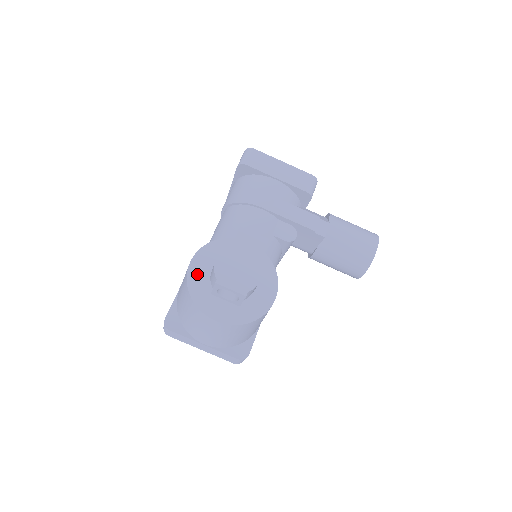
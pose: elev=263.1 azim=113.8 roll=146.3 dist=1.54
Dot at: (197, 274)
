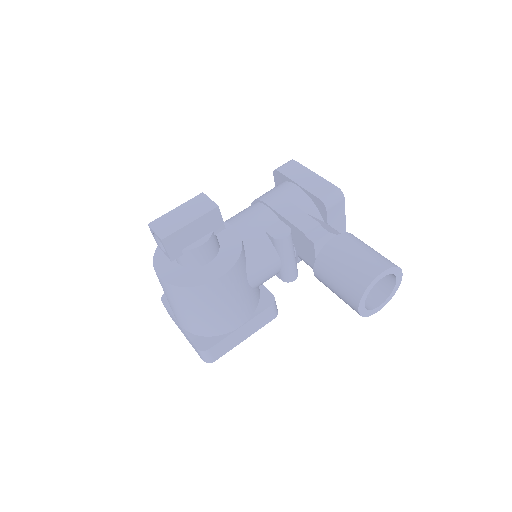
Dot at: occluded
